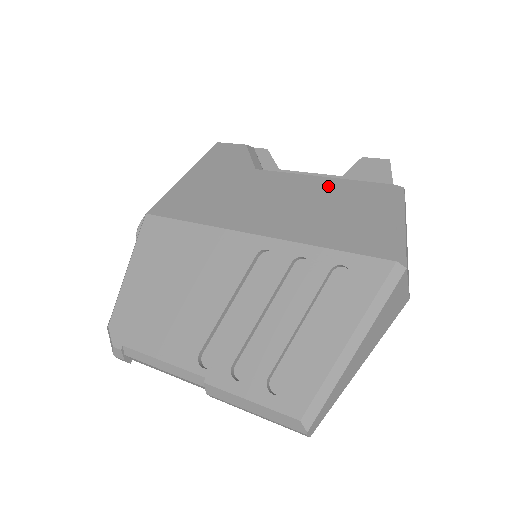
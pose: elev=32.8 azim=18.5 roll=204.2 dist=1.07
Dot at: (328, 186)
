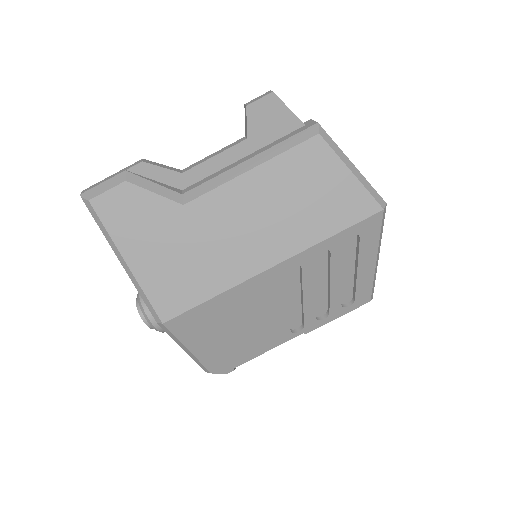
Dot at: (270, 176)
